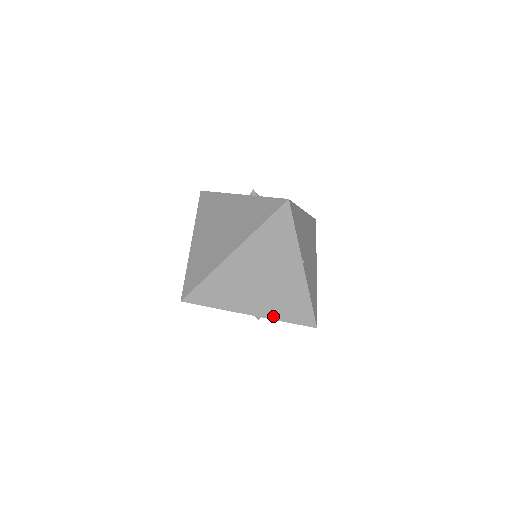
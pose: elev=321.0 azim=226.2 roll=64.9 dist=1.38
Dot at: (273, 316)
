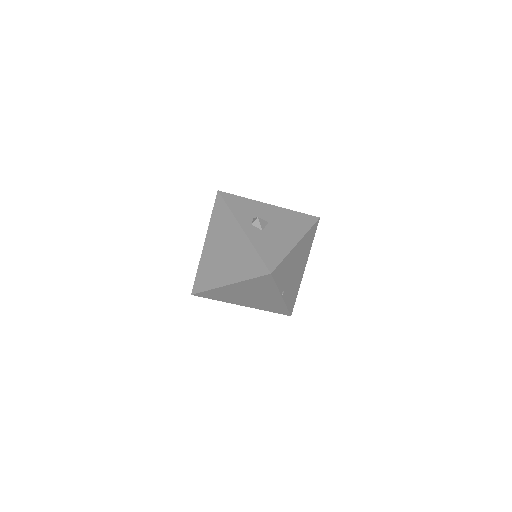
Dot at: (258, 308)
